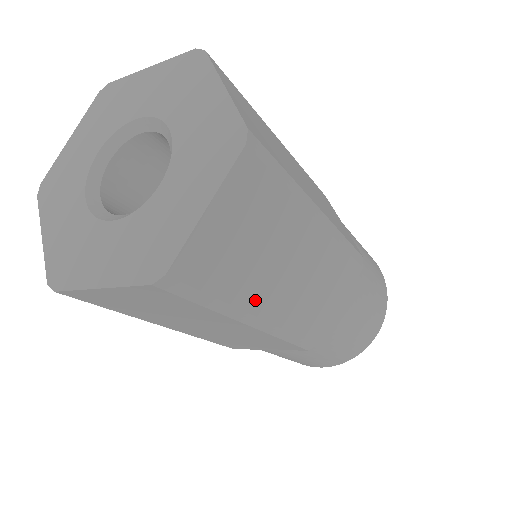
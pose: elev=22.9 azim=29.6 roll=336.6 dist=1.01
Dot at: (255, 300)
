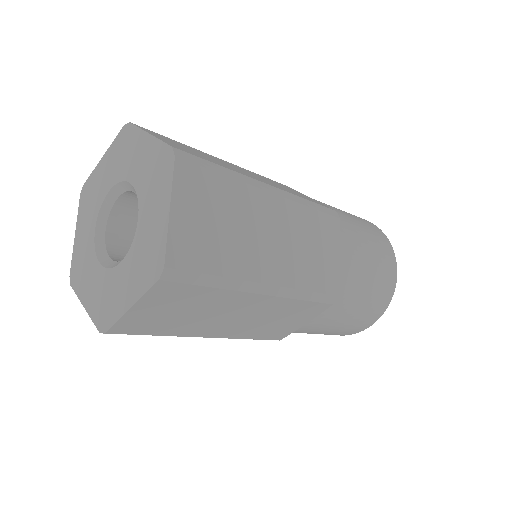
Dot at: (252, 270)
